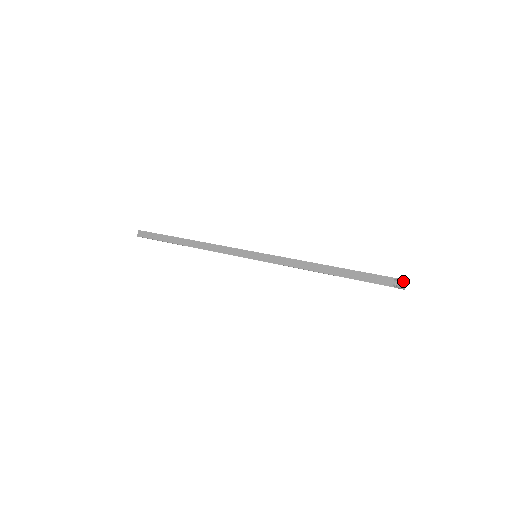
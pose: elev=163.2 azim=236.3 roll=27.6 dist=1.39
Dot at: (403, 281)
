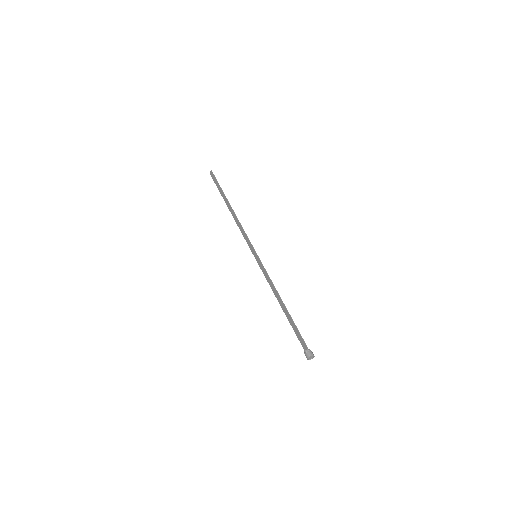
Dot at: (308, 357)
